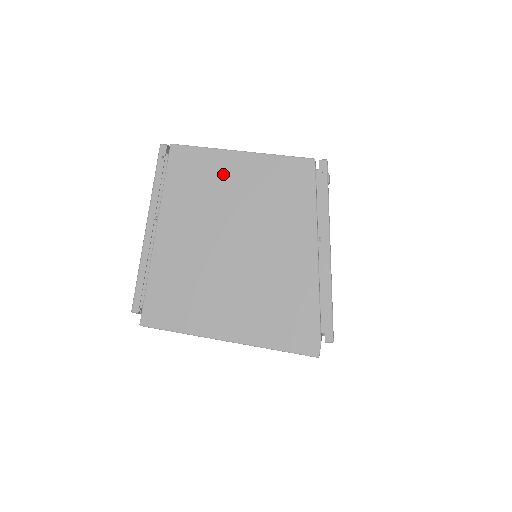
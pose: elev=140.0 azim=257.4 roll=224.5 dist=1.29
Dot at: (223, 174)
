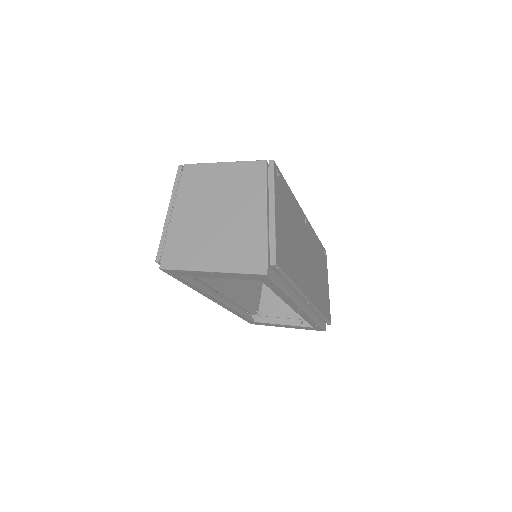
Dot at: (213, 176)
